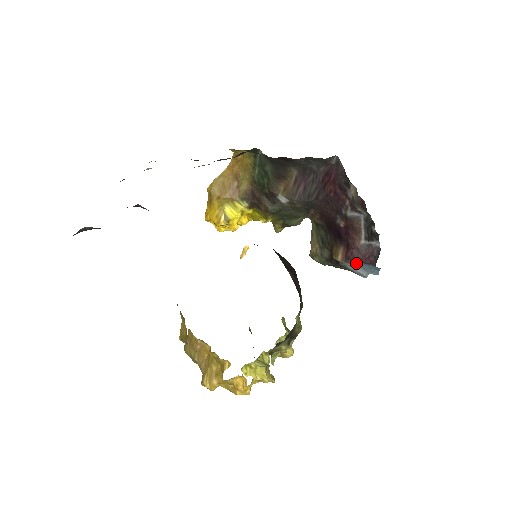
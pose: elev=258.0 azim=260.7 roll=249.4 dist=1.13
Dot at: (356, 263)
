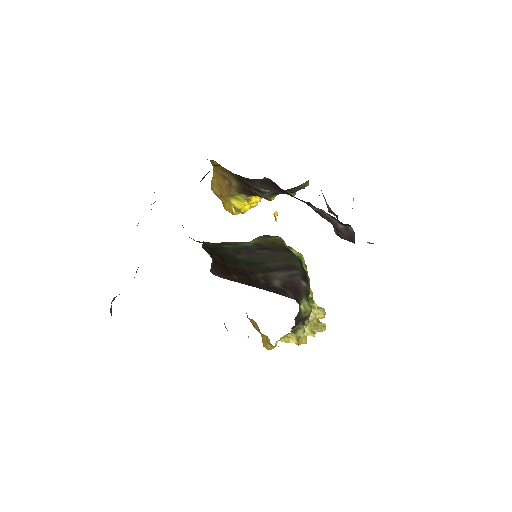
Dot at: occluded
